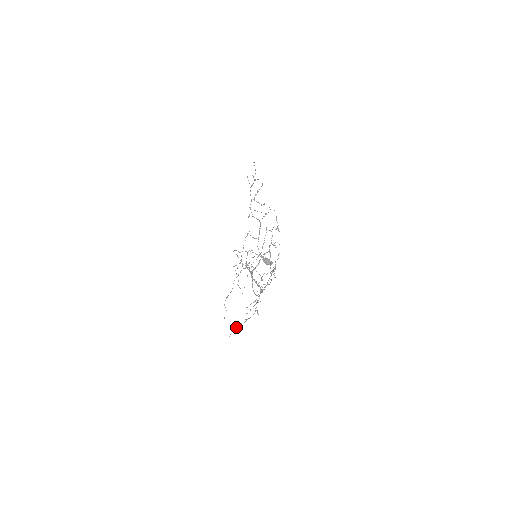
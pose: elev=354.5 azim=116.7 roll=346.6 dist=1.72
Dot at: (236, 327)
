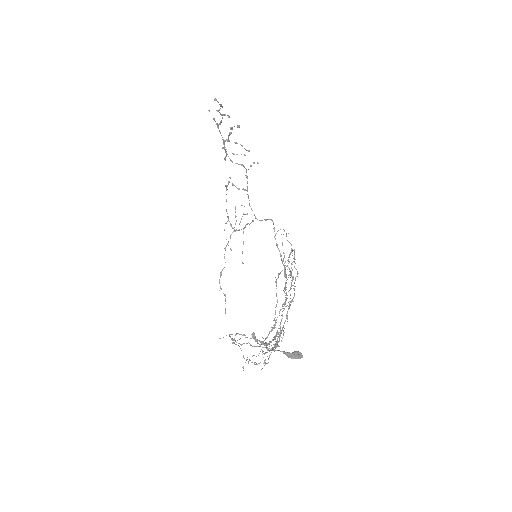
Dot at: occluded
